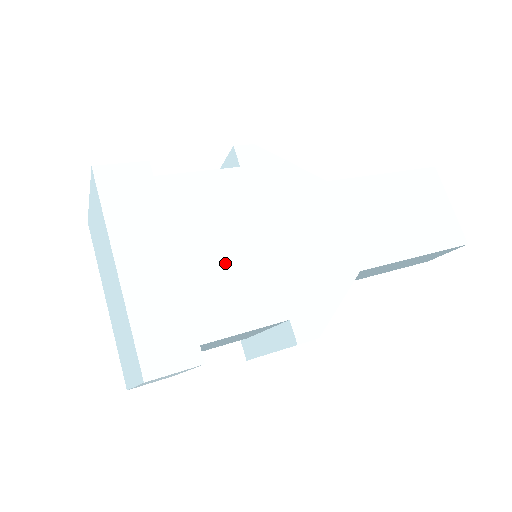
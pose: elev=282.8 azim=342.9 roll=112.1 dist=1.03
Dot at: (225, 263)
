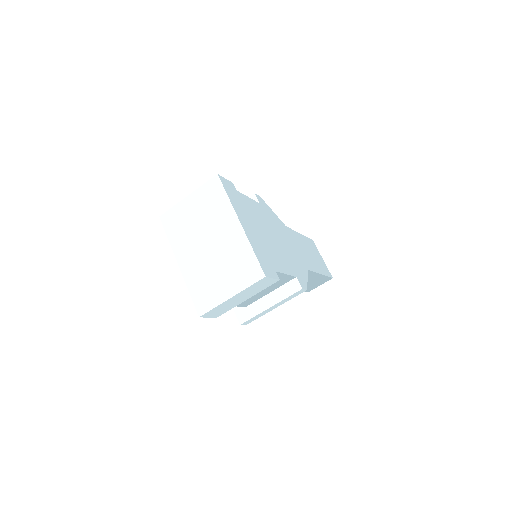
Dot at: (270, 241)
